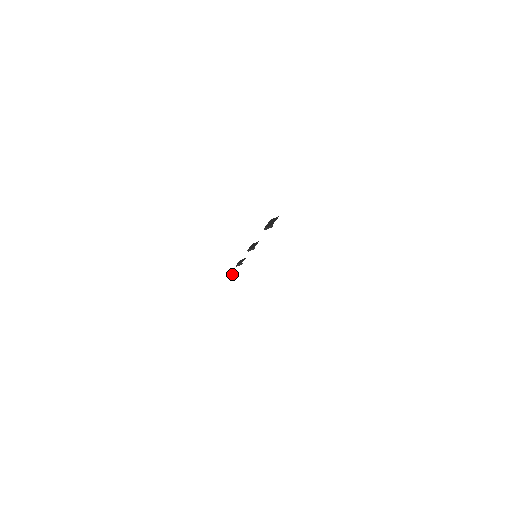
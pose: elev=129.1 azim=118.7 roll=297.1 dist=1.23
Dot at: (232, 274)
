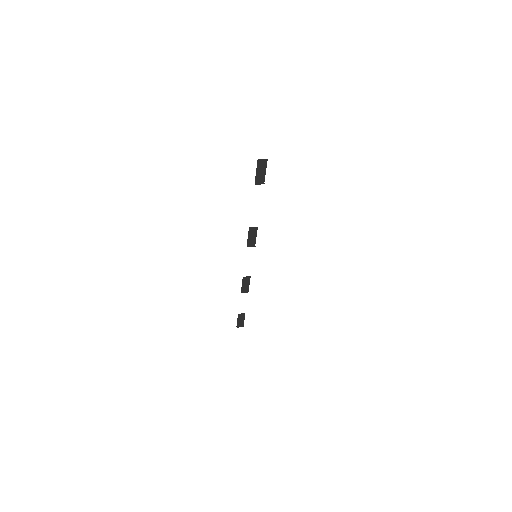
Dot at: (242, 325)
